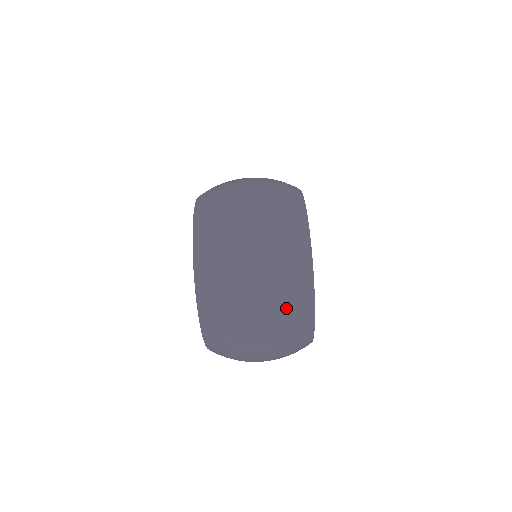
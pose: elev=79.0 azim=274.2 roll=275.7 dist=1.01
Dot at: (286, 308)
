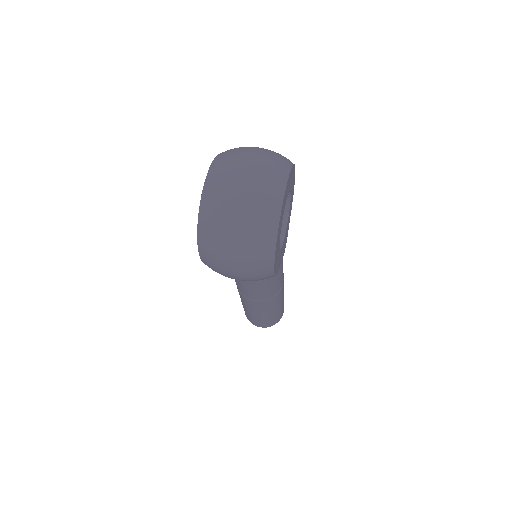
Dot at: (260, 201)
